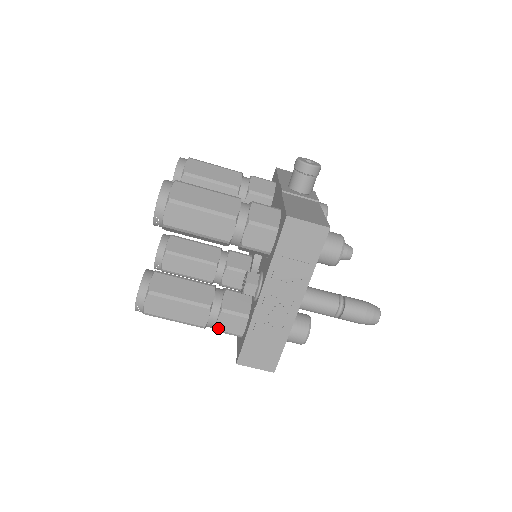
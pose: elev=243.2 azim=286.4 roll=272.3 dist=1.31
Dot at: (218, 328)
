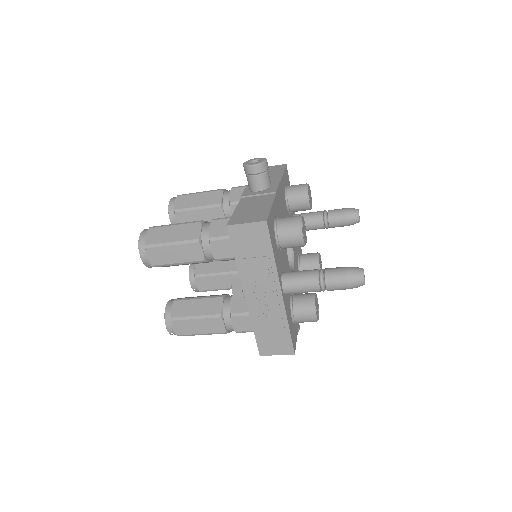
Dot at: (236, 330)
